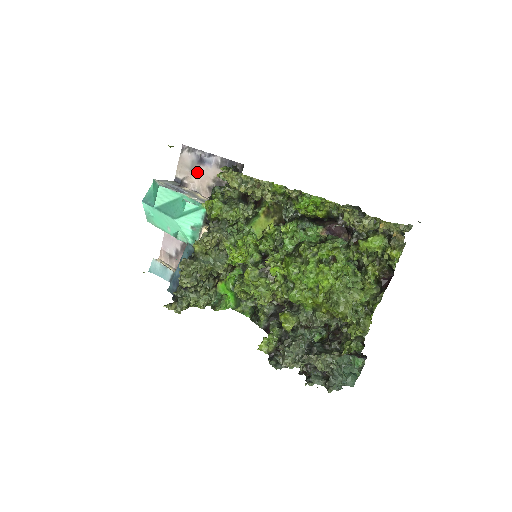
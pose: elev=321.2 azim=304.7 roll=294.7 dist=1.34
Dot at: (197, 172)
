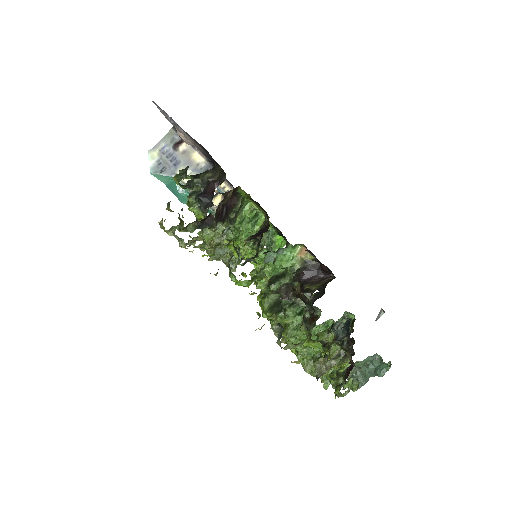
Dot at: (179, 130)
